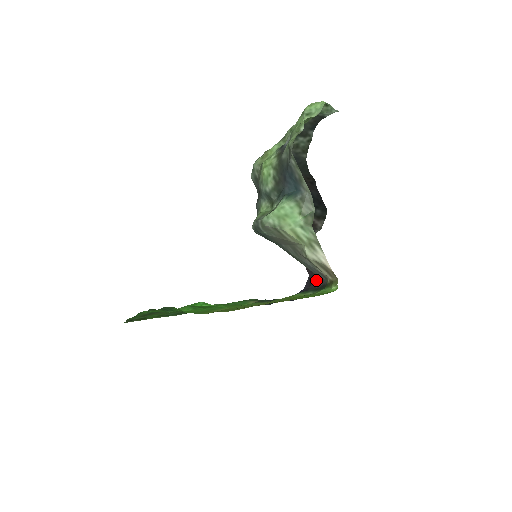
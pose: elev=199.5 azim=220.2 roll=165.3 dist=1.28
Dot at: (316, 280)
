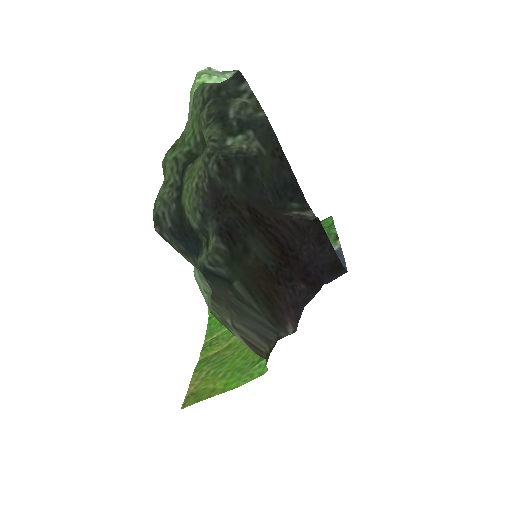
Dot at: (293, 313)
